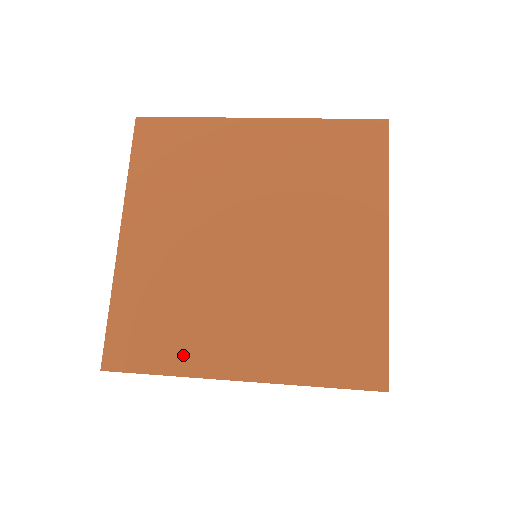
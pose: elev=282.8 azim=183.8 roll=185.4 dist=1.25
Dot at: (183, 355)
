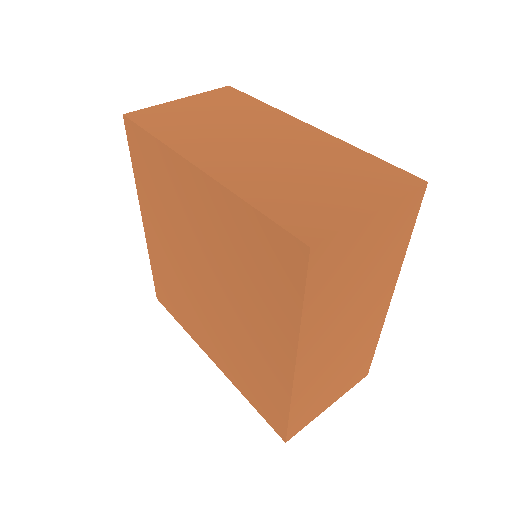
Dot at: (186, 323)
